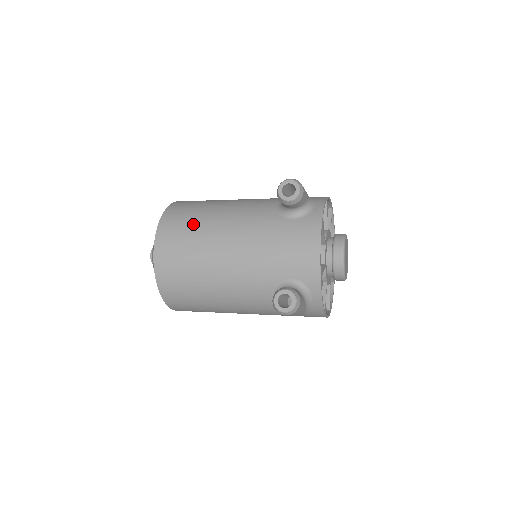
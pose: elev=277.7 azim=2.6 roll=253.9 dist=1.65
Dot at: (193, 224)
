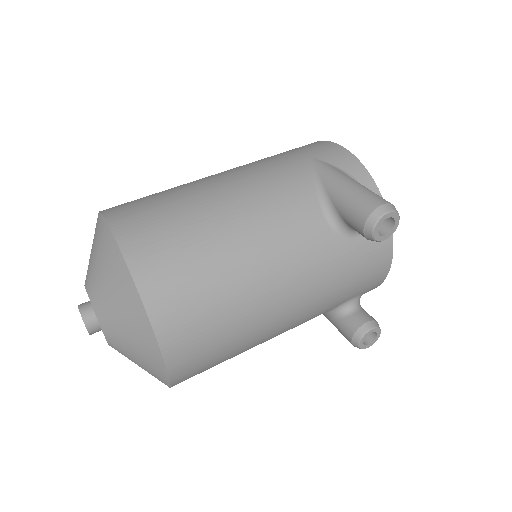
Dot at: (219, 303)
